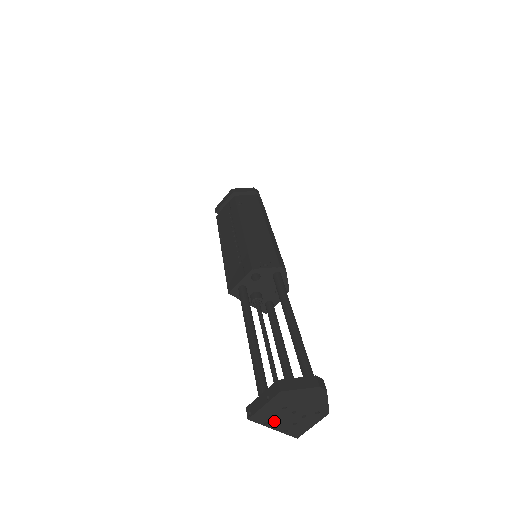
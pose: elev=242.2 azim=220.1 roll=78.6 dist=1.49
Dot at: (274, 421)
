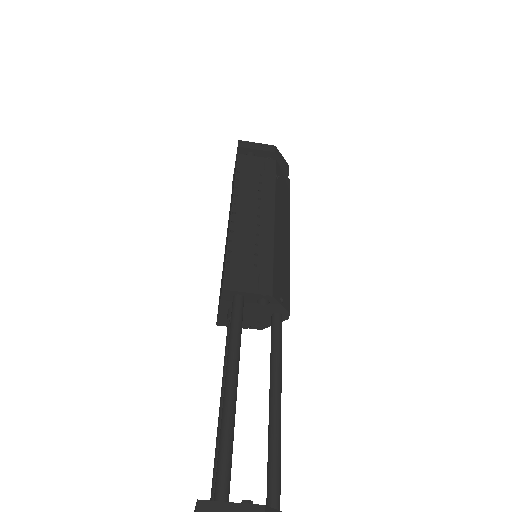
Dot at: out of frame
